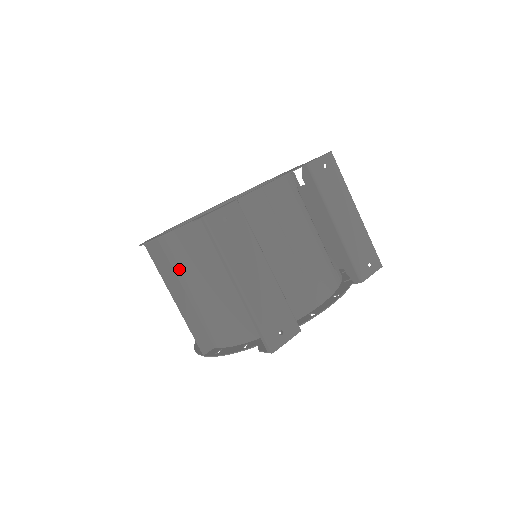
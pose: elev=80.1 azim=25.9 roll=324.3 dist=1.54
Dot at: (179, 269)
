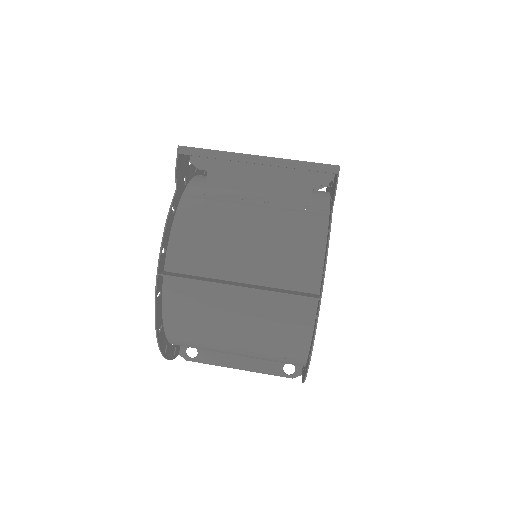
Dot at: (209, 264)
